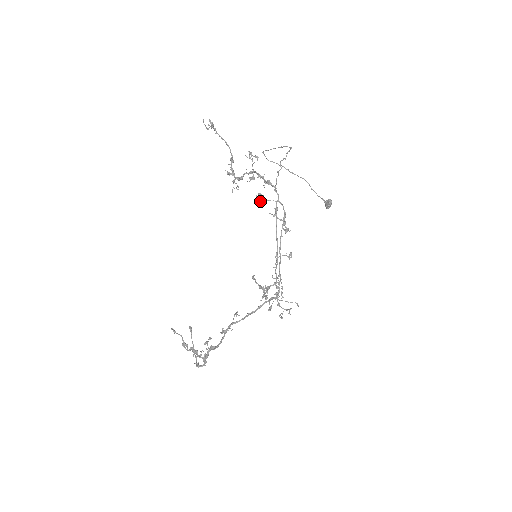
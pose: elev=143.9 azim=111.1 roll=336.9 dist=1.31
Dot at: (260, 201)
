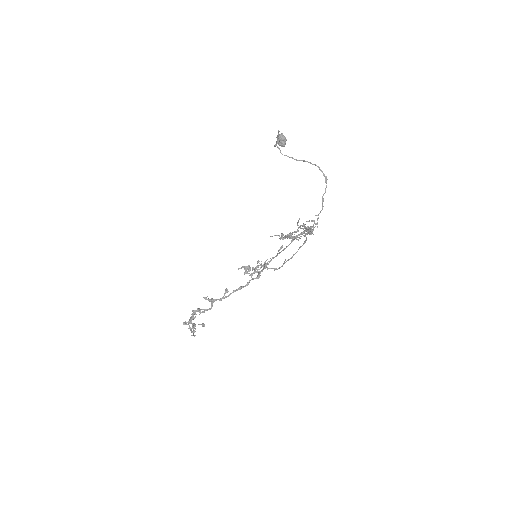
Dot at: occluded
